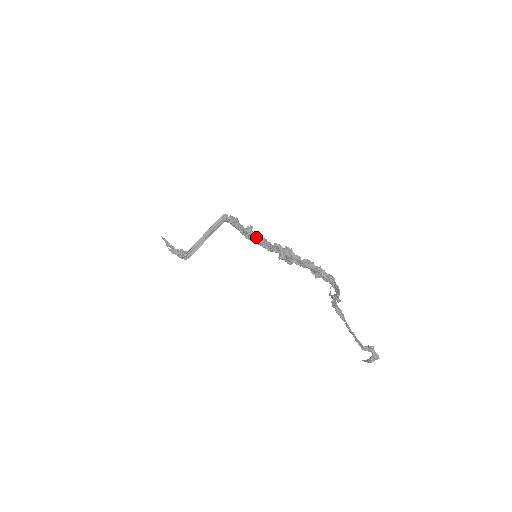
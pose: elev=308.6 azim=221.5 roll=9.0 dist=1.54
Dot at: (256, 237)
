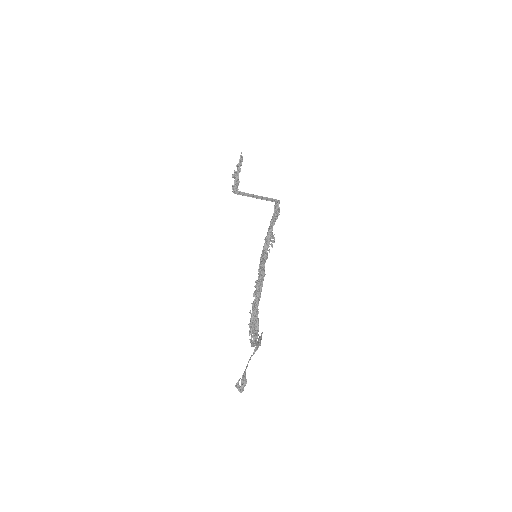
Dot at: (263, 250)
